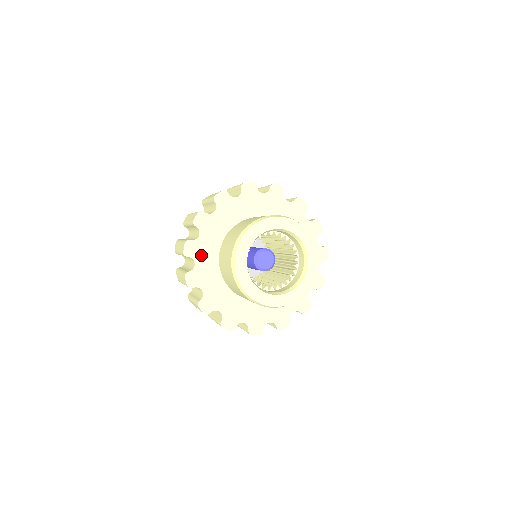
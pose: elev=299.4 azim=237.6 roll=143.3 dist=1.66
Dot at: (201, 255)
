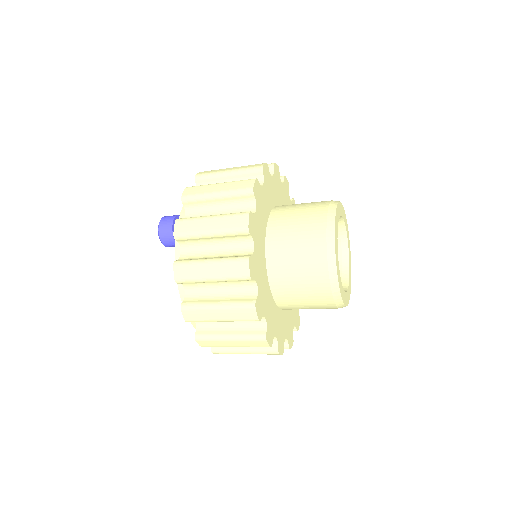
Dot at: (258, 272)
